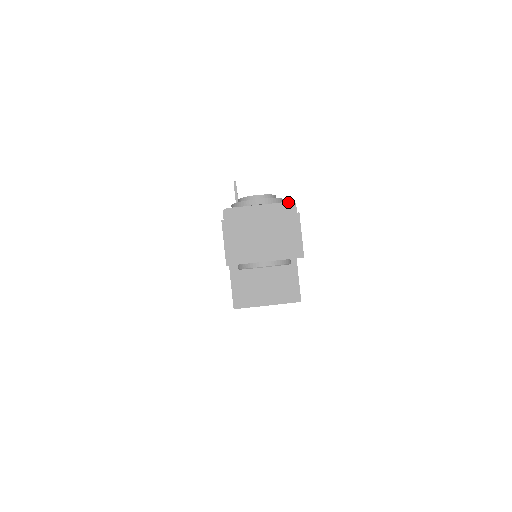
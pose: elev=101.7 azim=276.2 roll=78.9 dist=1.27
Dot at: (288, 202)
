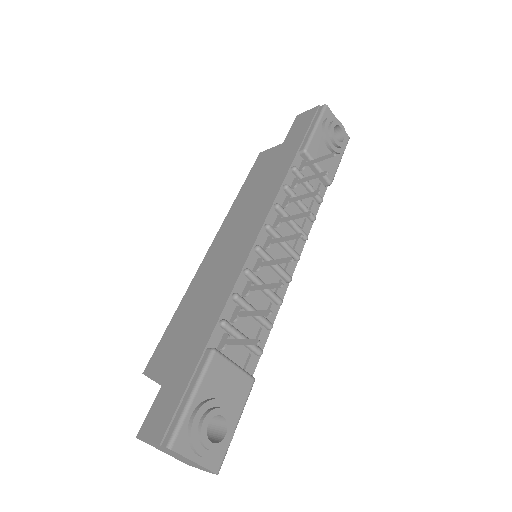
Dot at: (214, 473)
